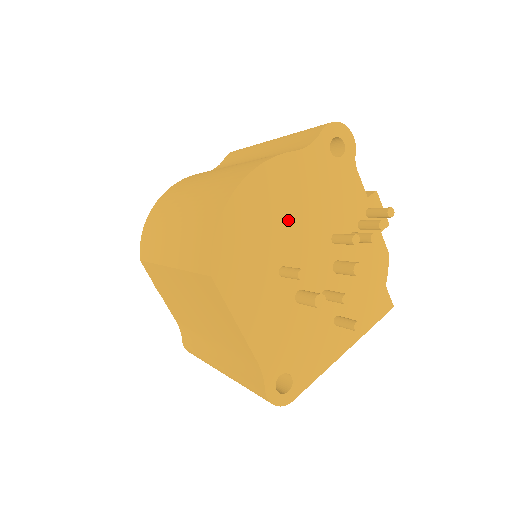
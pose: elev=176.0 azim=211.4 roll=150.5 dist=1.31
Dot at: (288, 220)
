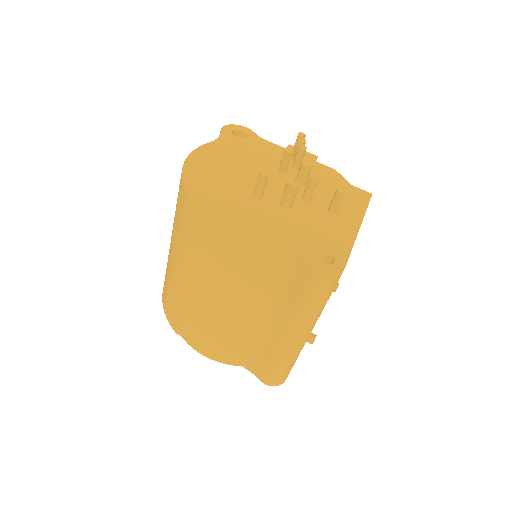
Dot at: (236, 171)
